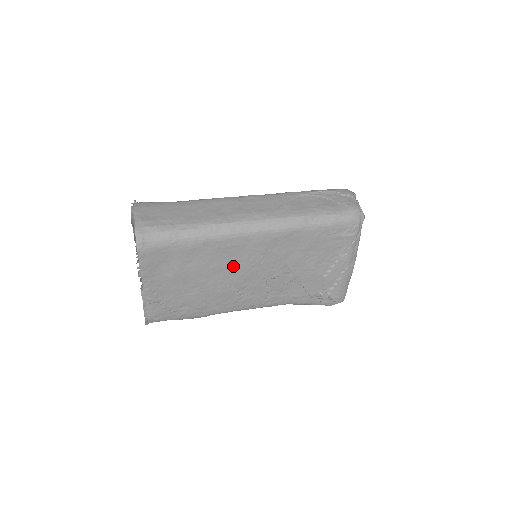
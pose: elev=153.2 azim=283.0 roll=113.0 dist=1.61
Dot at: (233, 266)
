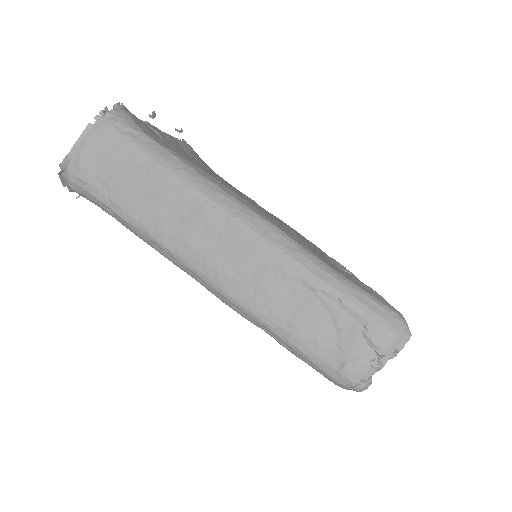
Dot at: occluded
